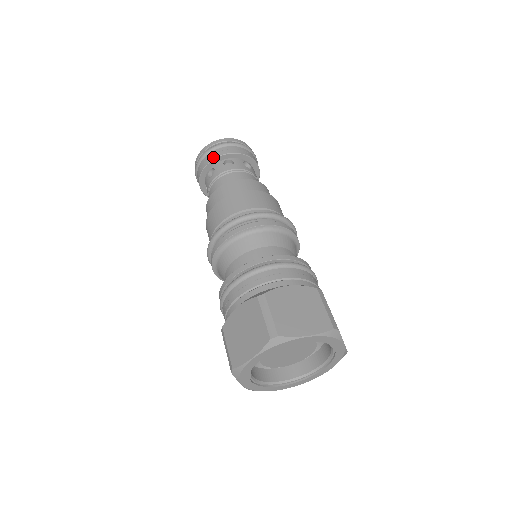
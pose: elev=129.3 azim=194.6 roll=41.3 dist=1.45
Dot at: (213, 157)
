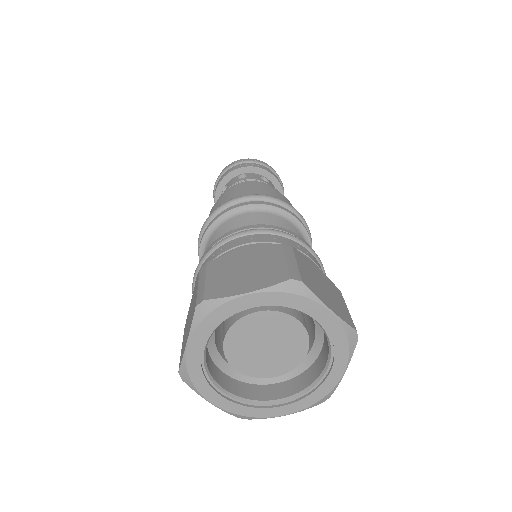
Dot at: (254, 165)
